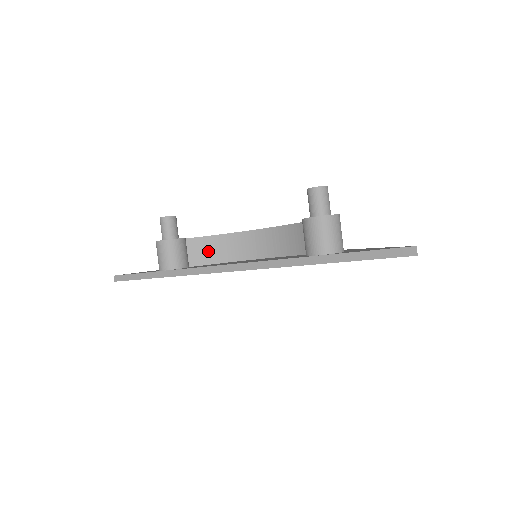
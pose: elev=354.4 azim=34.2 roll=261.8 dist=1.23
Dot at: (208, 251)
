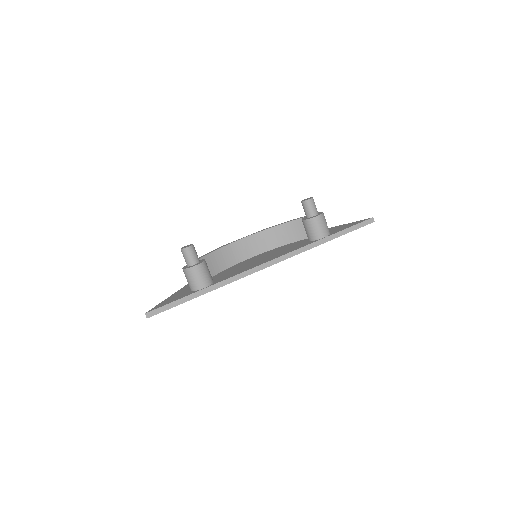
Dot at: (210, 266)
